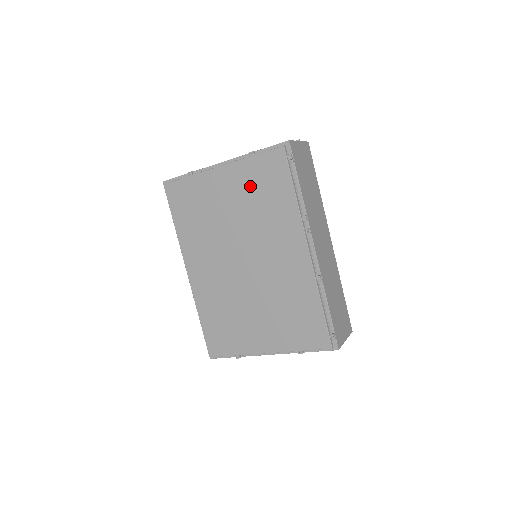
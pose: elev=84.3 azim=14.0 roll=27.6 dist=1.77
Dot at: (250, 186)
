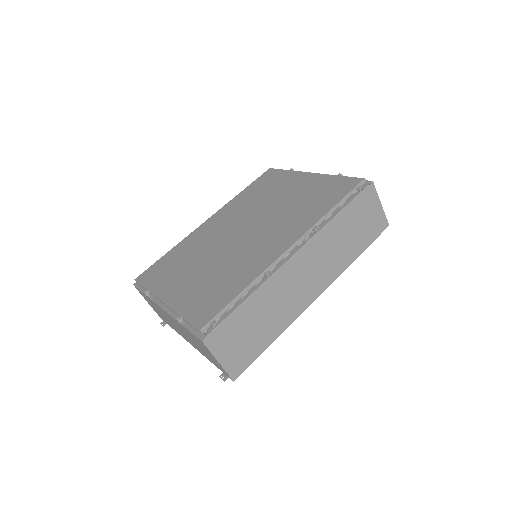
Dot at: (312, 191)
